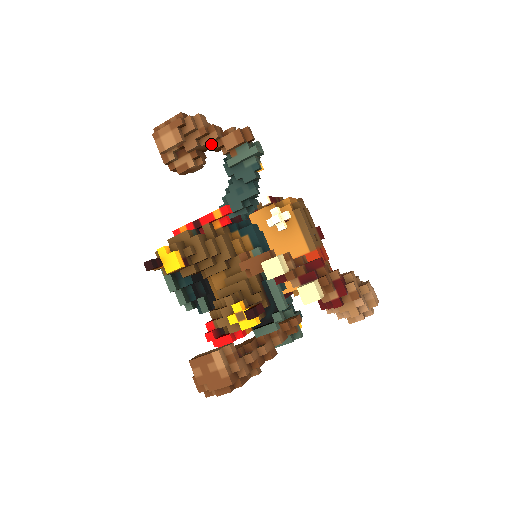
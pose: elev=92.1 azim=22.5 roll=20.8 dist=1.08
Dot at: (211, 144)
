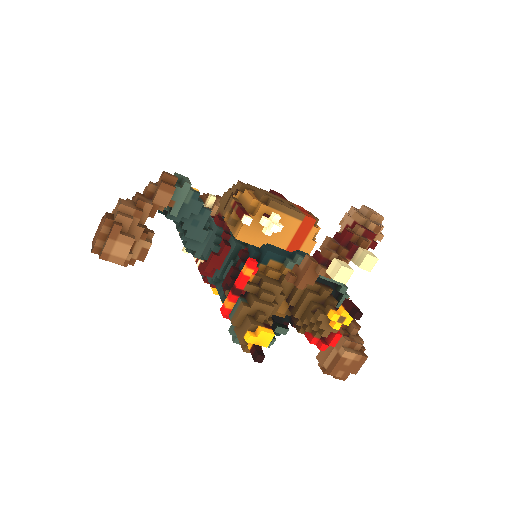
Dot at: (147, 215)
